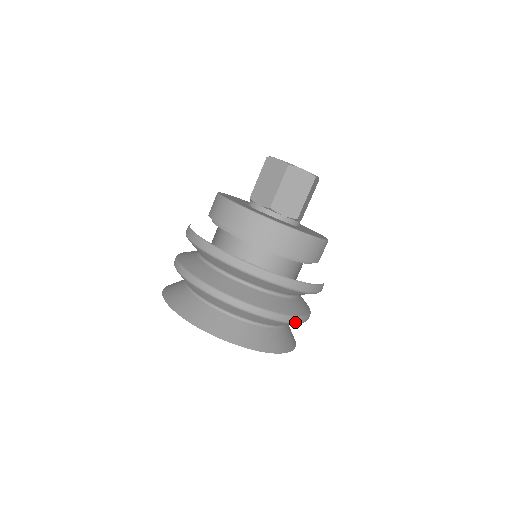
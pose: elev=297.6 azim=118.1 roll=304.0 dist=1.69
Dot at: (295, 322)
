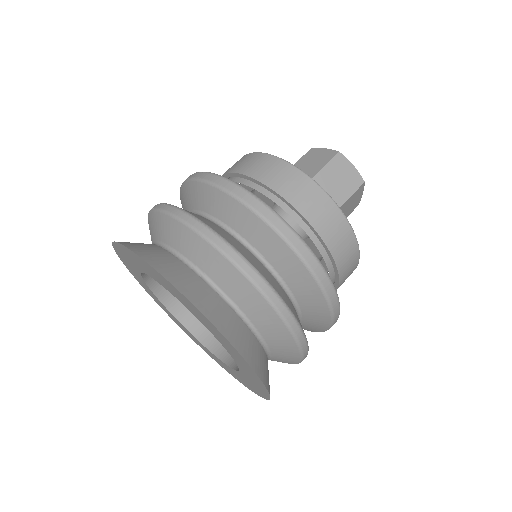
Dot at: (294, 332)
